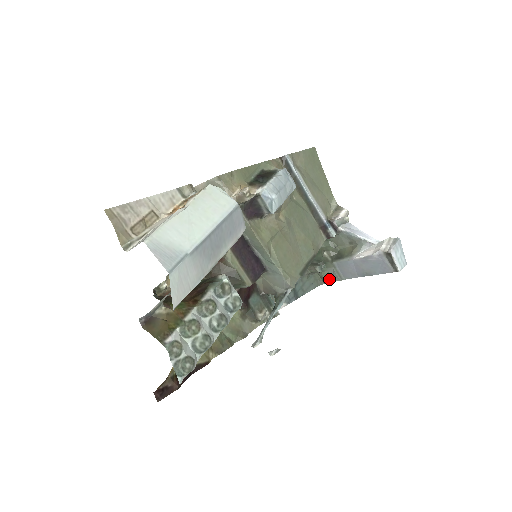
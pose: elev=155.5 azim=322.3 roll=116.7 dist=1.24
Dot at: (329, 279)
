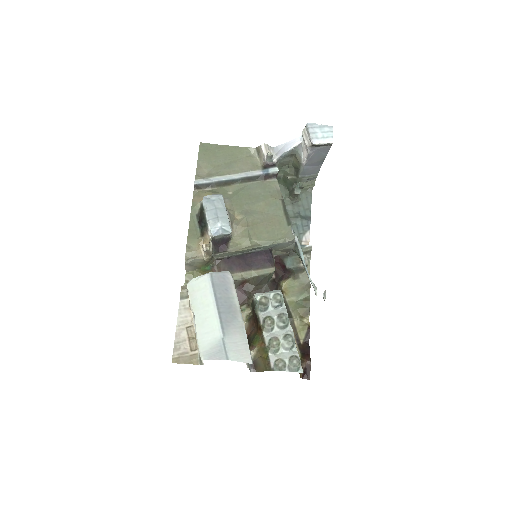
Dot at: (311, 184)
